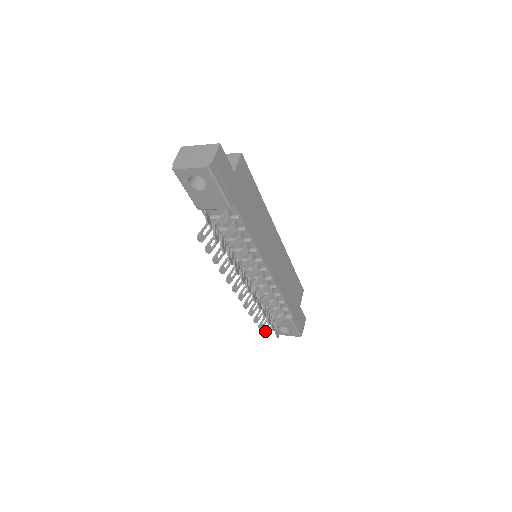
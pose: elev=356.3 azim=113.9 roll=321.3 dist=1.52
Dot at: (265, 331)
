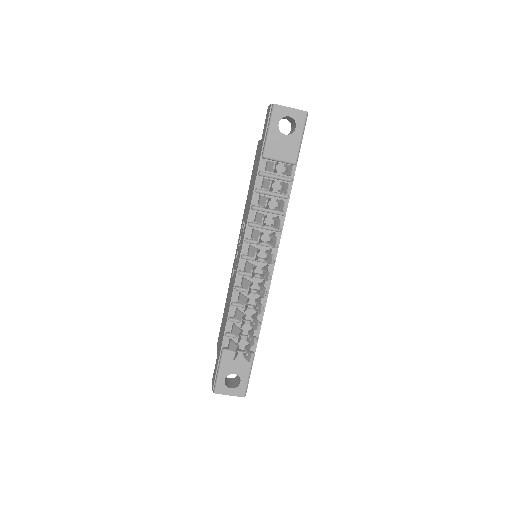
Dot at: (236, 352)
